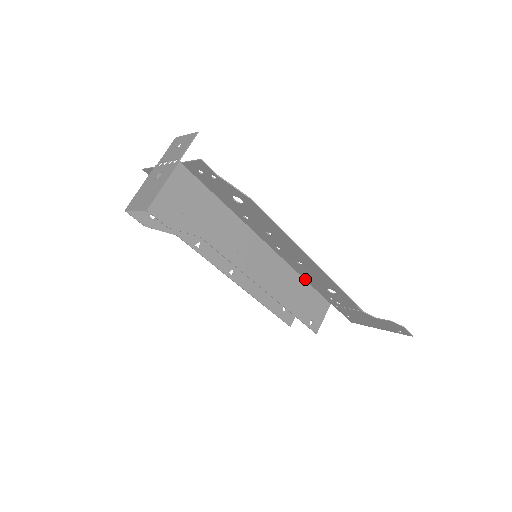
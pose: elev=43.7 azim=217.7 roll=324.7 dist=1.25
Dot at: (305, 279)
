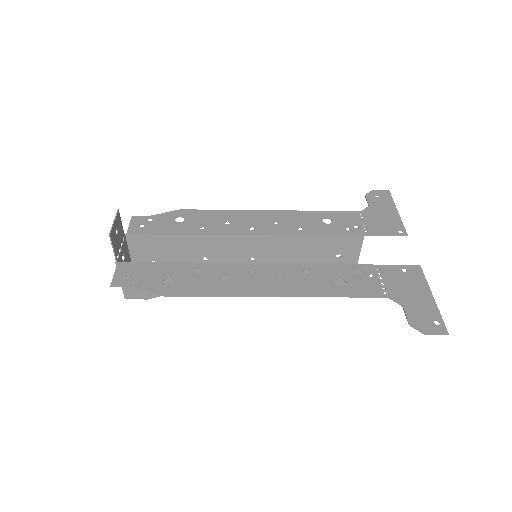
Dot at: (316, 265)
